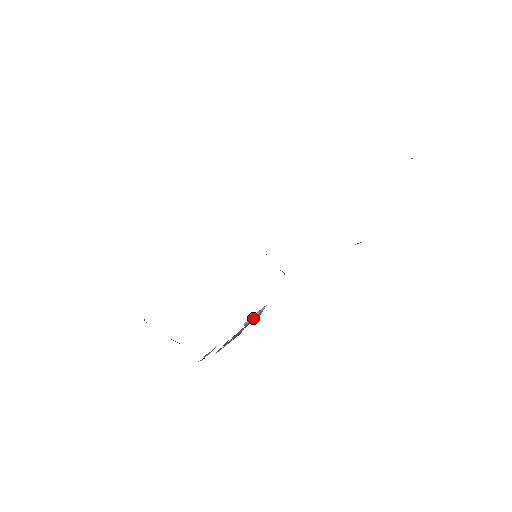
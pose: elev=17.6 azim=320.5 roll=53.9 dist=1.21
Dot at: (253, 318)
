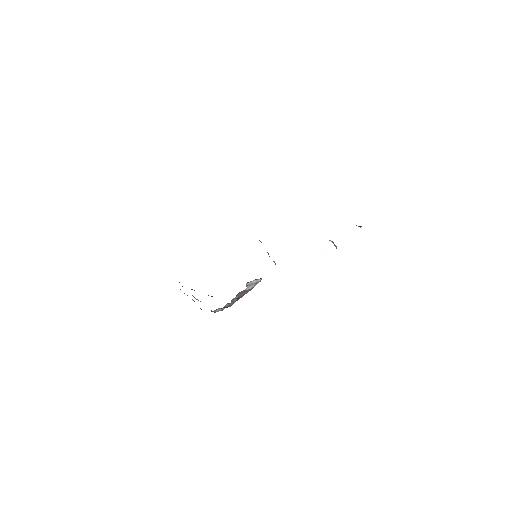
Dot at: (252, 283)
